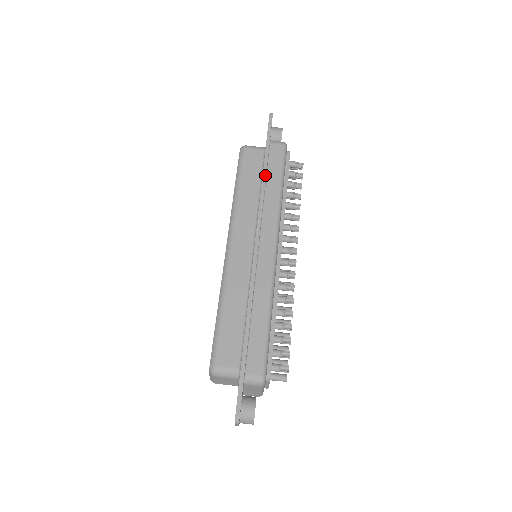
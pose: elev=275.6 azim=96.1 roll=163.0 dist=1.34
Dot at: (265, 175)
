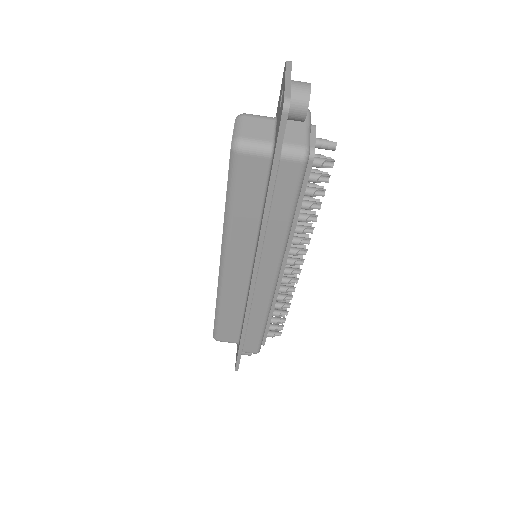
Dot at: (267, 213)
